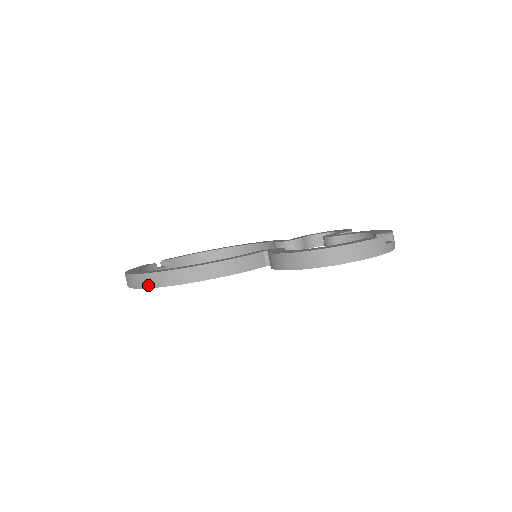
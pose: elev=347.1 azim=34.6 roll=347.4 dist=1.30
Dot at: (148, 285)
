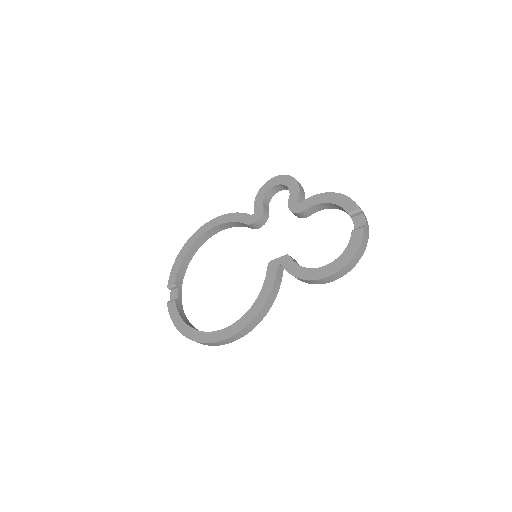
Dot at: (227, 343)
